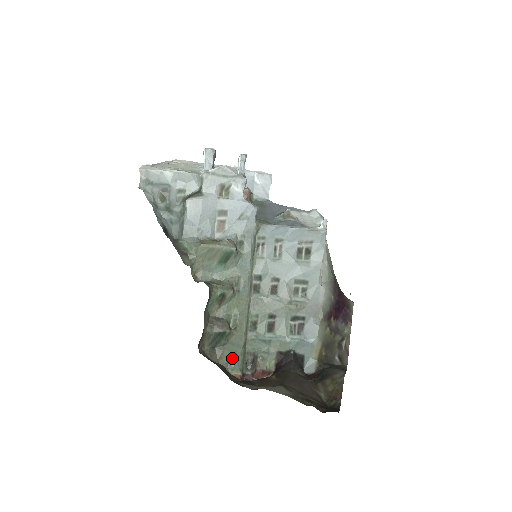
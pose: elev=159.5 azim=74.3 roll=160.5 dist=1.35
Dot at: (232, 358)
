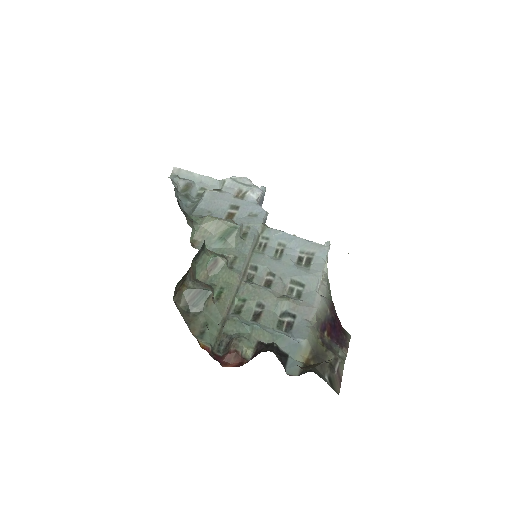
Dot at: (206, 328)
